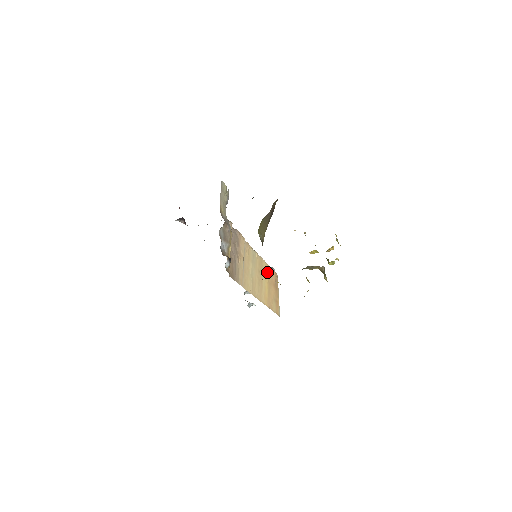
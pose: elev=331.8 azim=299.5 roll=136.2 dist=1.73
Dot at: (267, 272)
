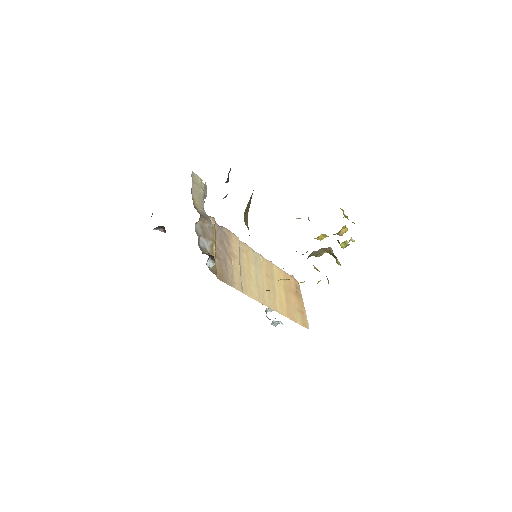
Dot at: (281, 278)
